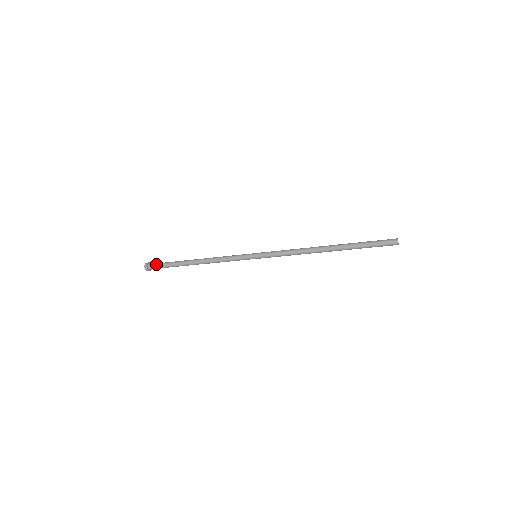
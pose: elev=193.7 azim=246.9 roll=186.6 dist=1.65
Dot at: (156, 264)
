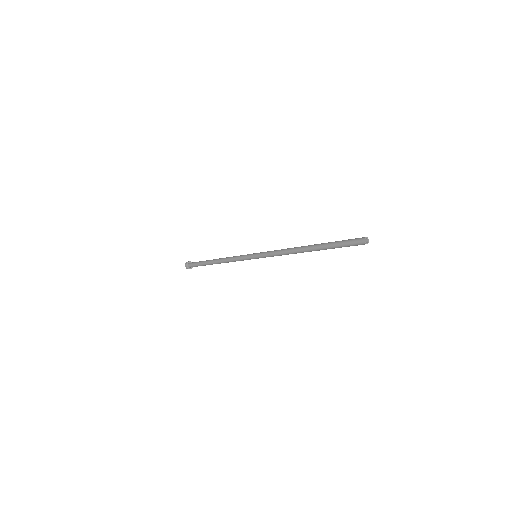
Dot at: (192, 264)
